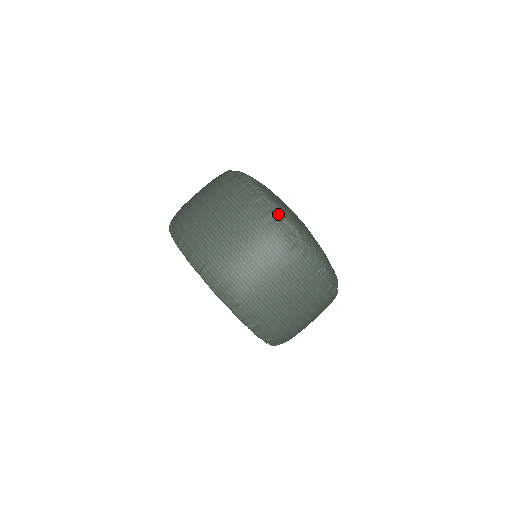
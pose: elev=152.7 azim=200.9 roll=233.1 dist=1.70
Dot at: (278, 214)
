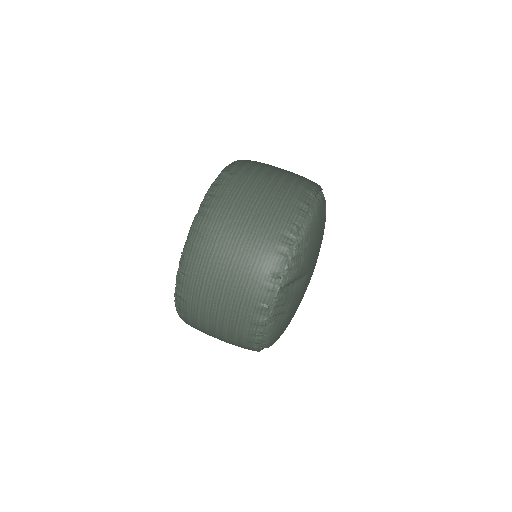
Dot at: (309, 213)
